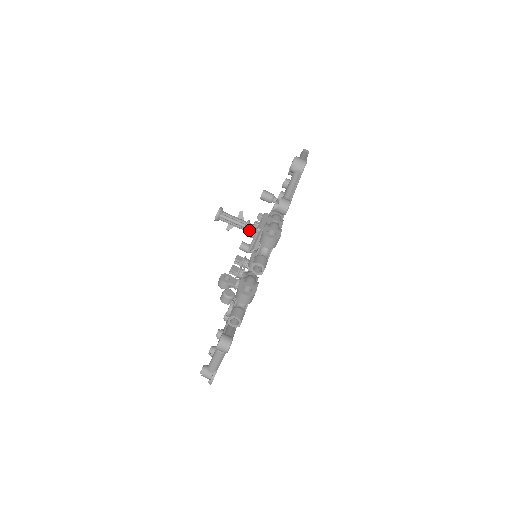
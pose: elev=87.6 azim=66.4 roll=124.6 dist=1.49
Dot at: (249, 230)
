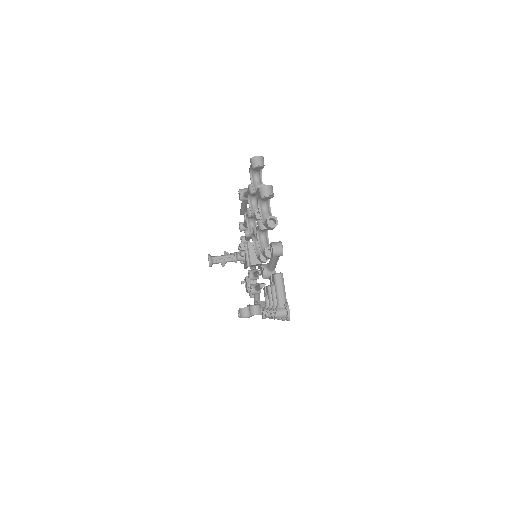
Dot at: (239, 257)
